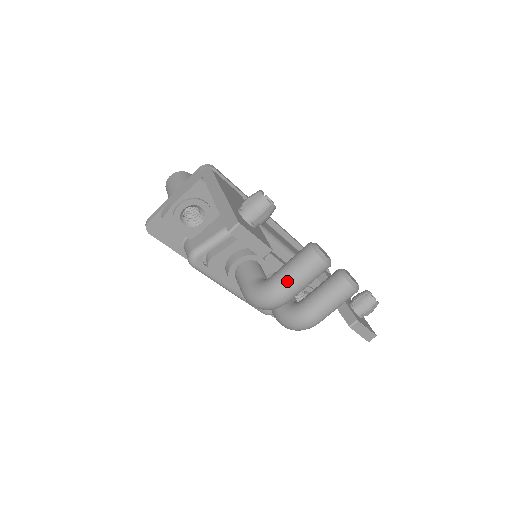
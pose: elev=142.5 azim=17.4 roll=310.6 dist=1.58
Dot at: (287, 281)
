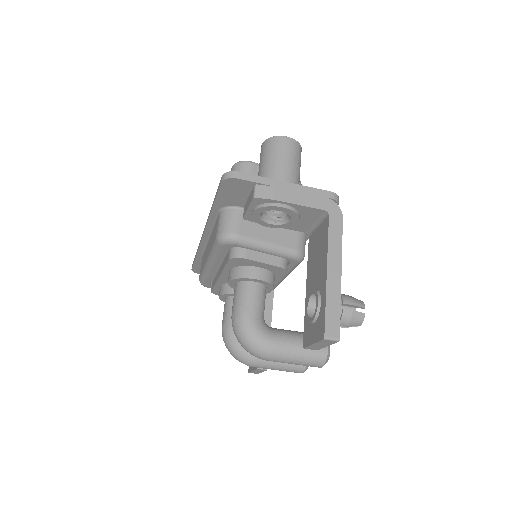
Dot at: (286, 355)
